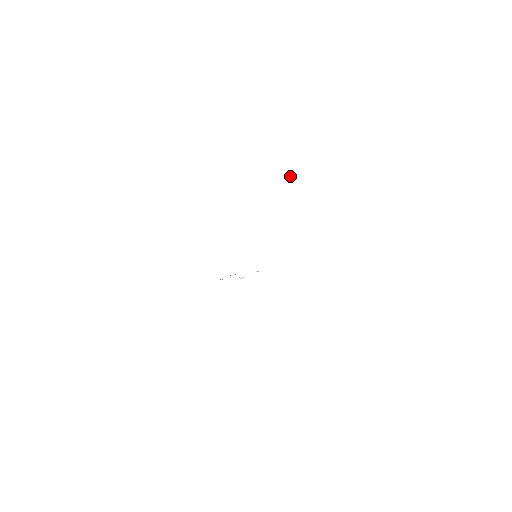
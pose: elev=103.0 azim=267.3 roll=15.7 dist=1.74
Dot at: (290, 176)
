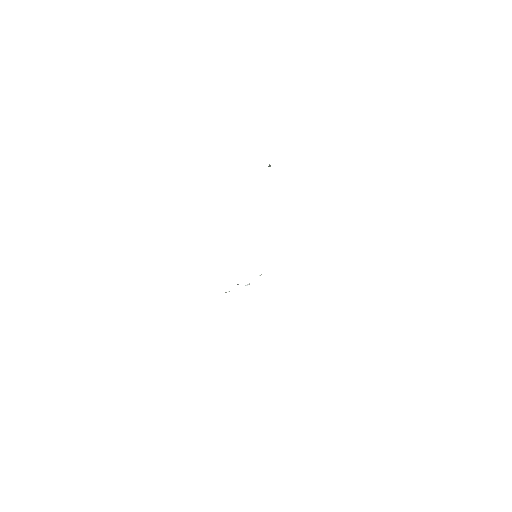
Dot at: (268, 166)
